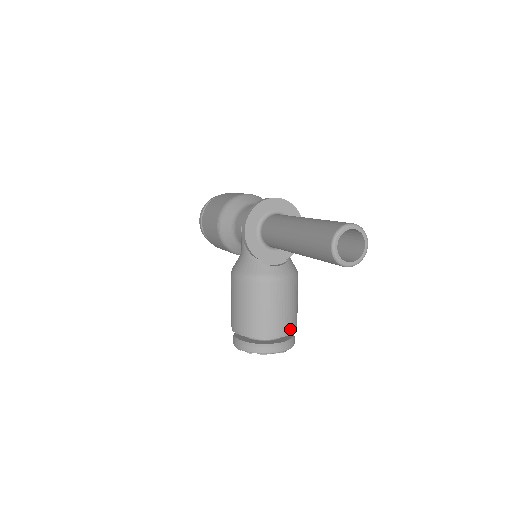
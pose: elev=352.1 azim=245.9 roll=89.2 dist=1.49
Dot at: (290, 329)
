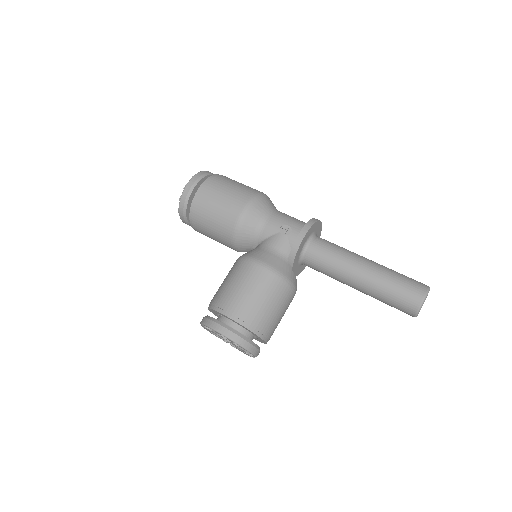
Dot at: occluded
